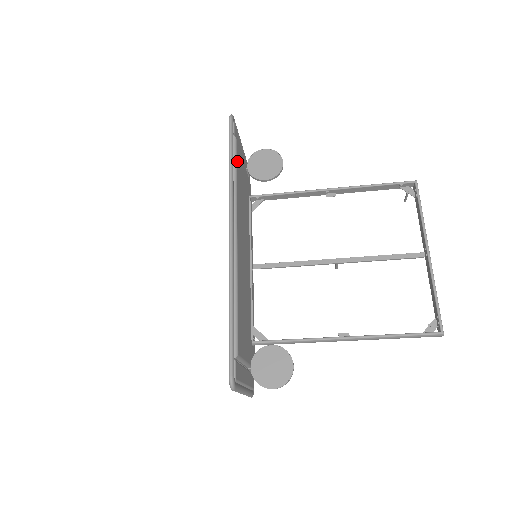
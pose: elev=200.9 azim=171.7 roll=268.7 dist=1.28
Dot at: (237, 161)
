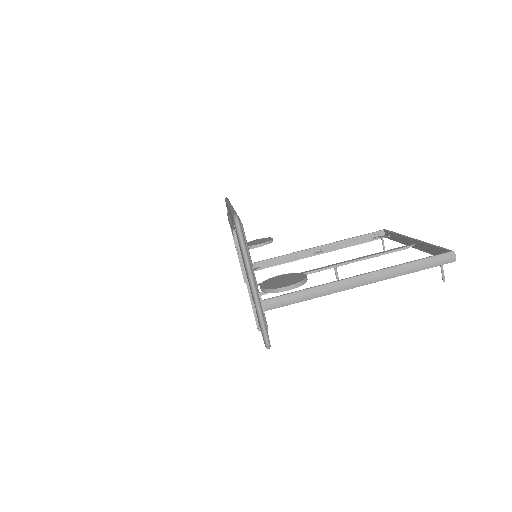
Dot at: occluded
